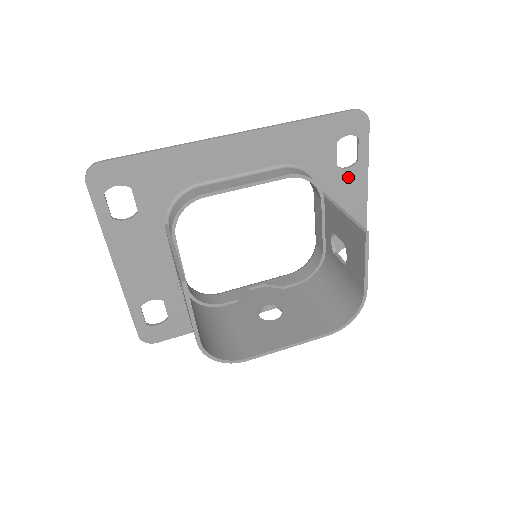
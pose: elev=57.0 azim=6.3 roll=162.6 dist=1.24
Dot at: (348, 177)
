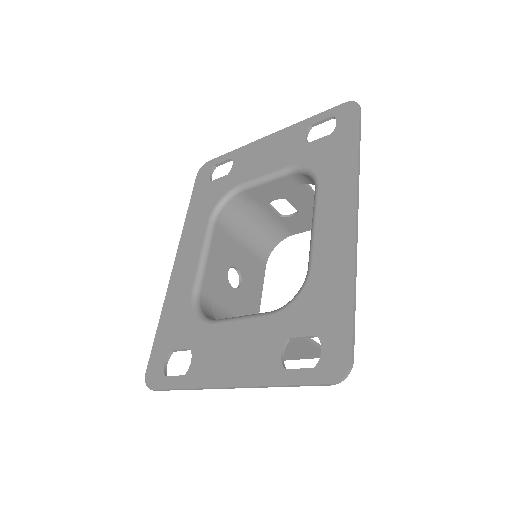
Dot at: (299, 140)
